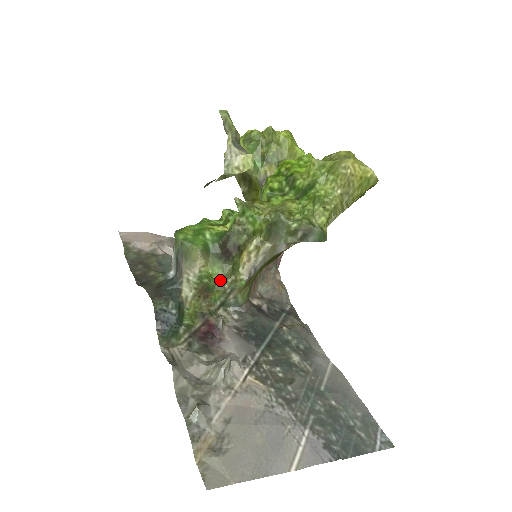
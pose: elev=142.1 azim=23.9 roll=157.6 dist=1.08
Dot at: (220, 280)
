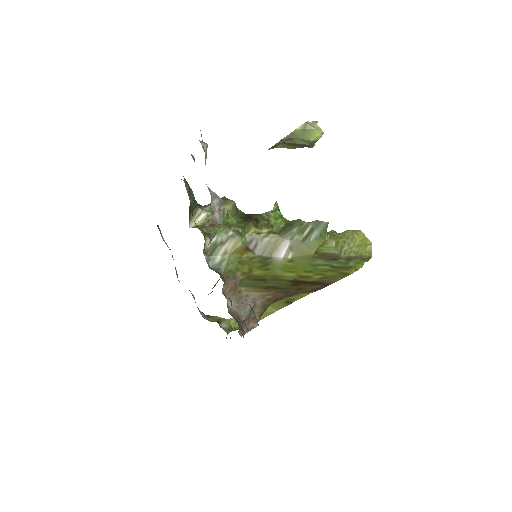
Dot at: (231, 224)
